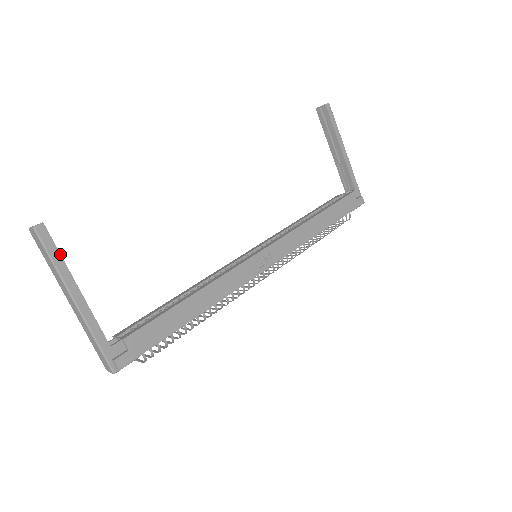
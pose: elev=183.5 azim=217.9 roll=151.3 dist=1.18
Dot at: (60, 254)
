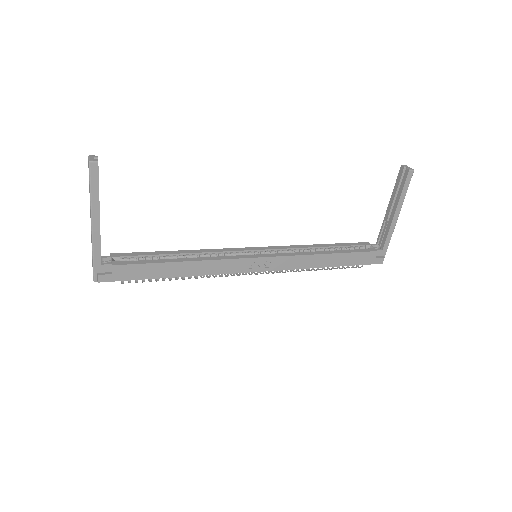
Dot at: occluded
